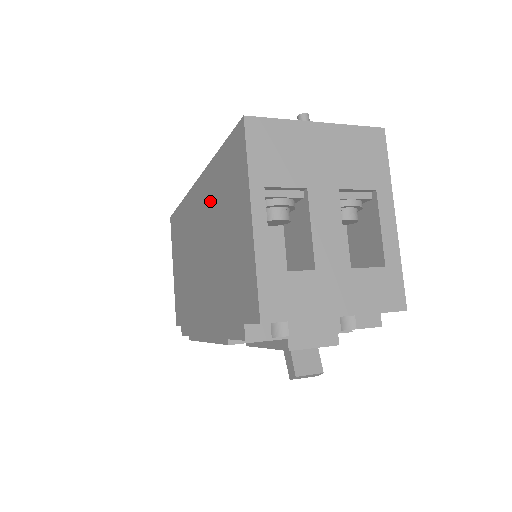
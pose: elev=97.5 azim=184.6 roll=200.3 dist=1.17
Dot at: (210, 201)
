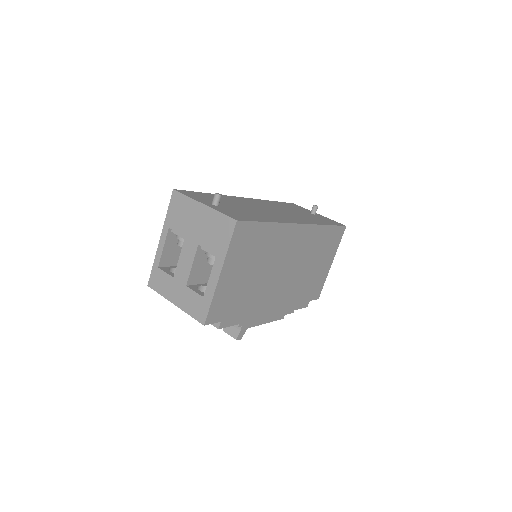
Dot at: occluded
